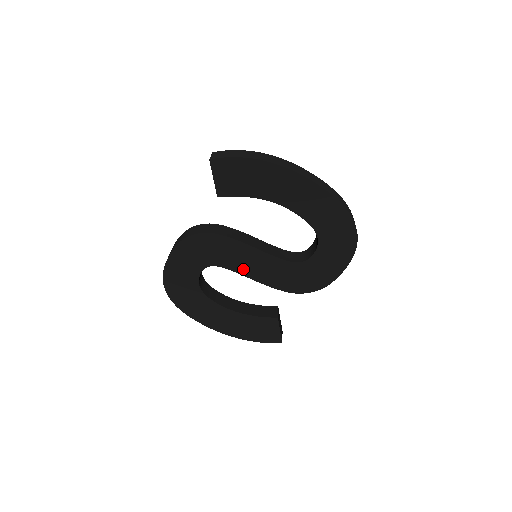
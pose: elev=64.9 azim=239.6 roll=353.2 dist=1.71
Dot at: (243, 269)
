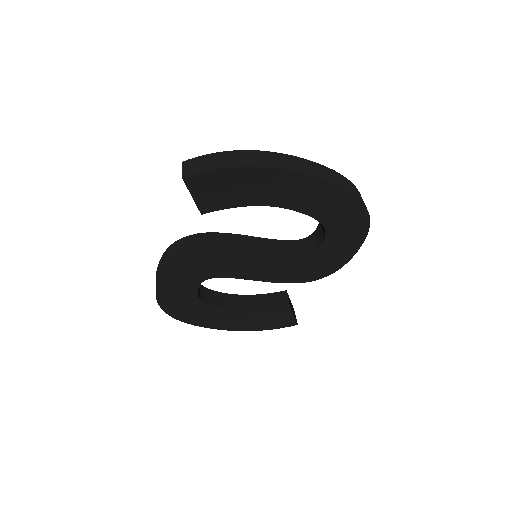
Dot at: (245, 274)
